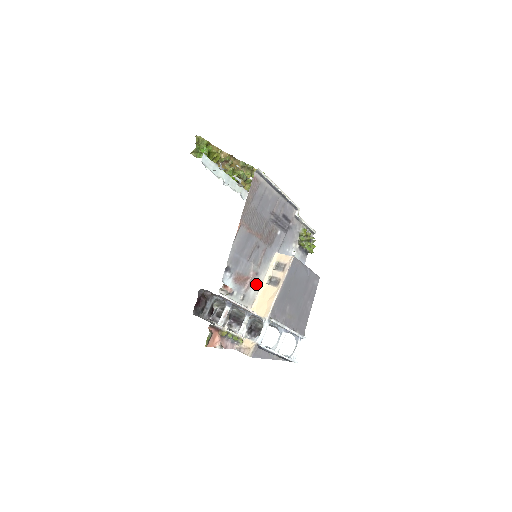
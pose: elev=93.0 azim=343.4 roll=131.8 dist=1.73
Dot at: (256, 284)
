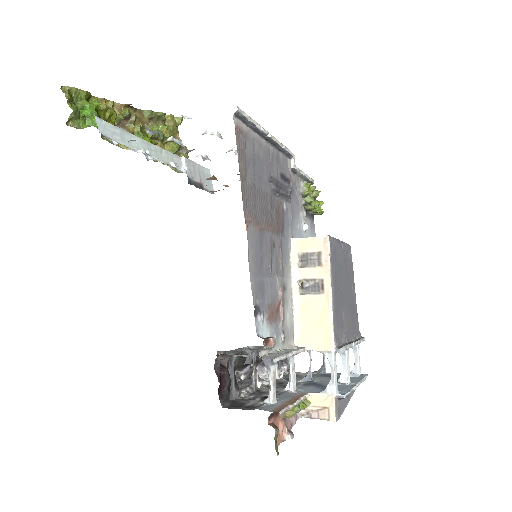
Dot at: (287, 303)
